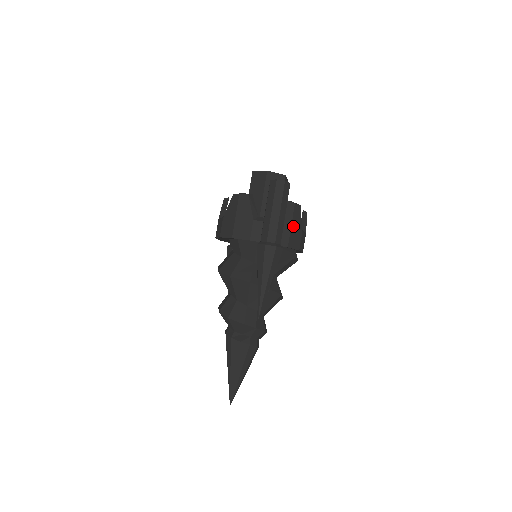
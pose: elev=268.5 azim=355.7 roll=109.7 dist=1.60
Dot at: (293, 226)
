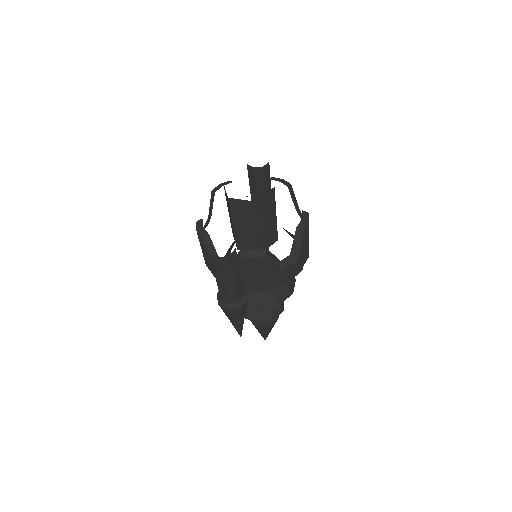
Dot at: (260, 275)
